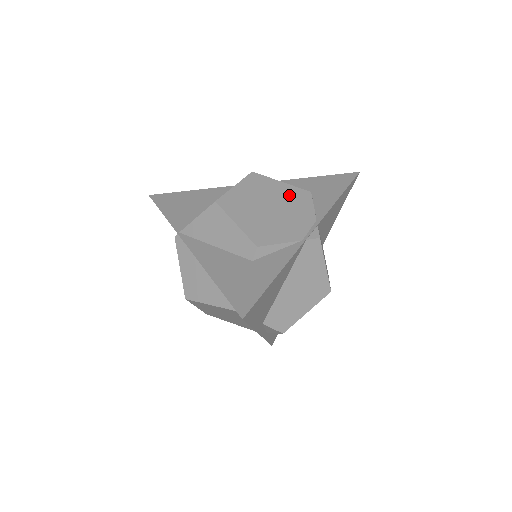
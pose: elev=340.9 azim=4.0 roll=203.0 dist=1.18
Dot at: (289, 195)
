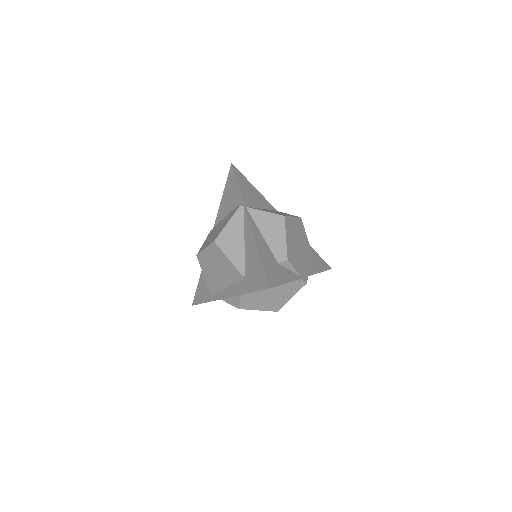
Dot at: (307, 248)
